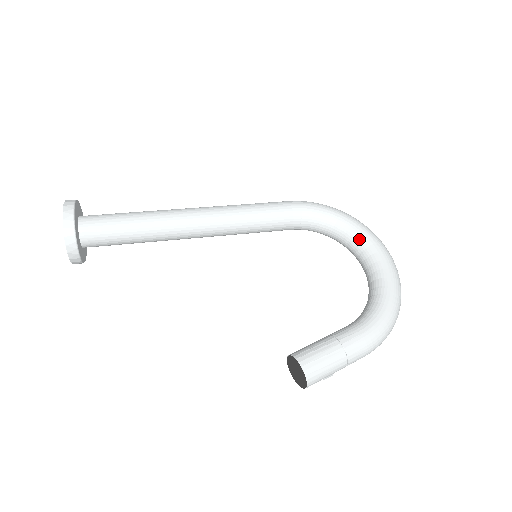
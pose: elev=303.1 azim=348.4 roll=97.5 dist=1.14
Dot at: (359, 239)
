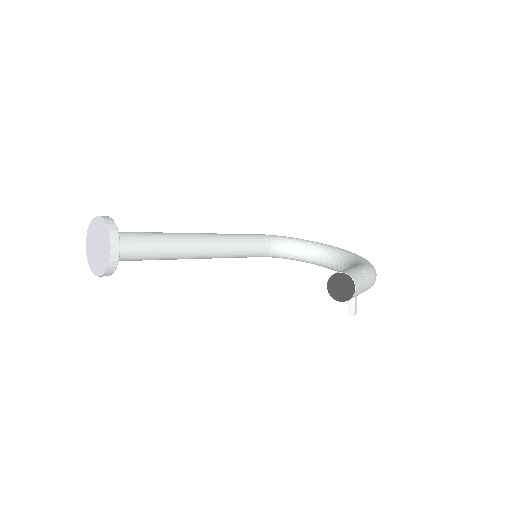
Dot at: (316, 246)
